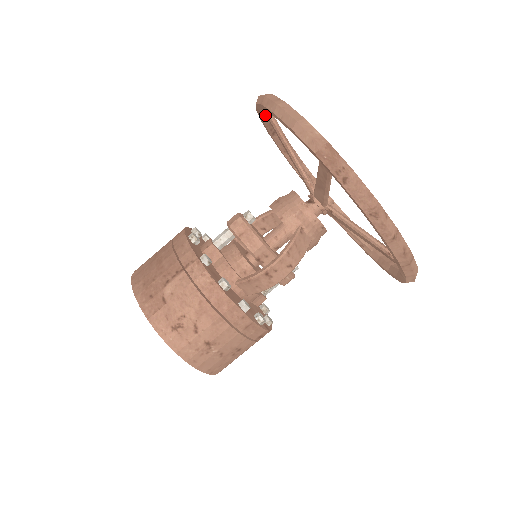
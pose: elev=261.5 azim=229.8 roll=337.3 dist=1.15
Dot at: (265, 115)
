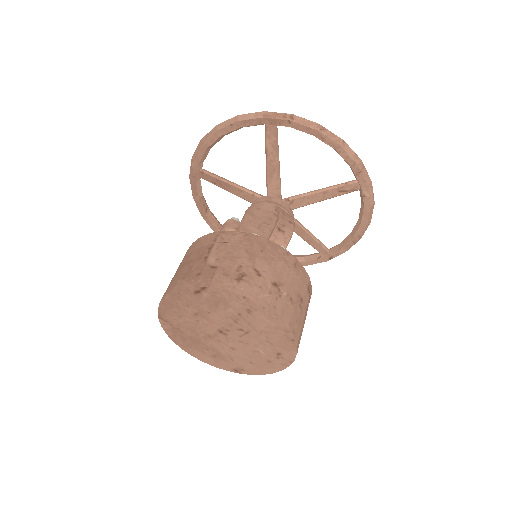
Dot at: (198, 182)
